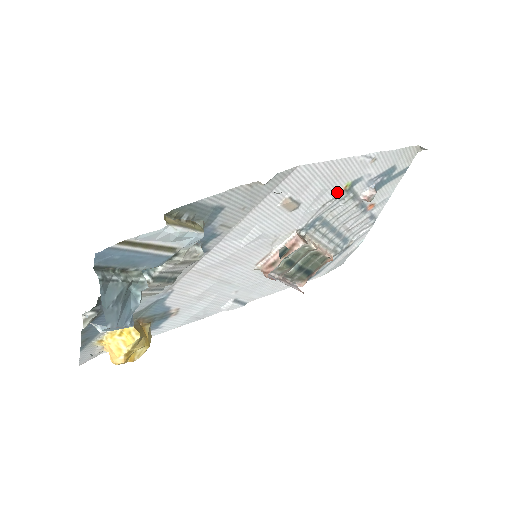
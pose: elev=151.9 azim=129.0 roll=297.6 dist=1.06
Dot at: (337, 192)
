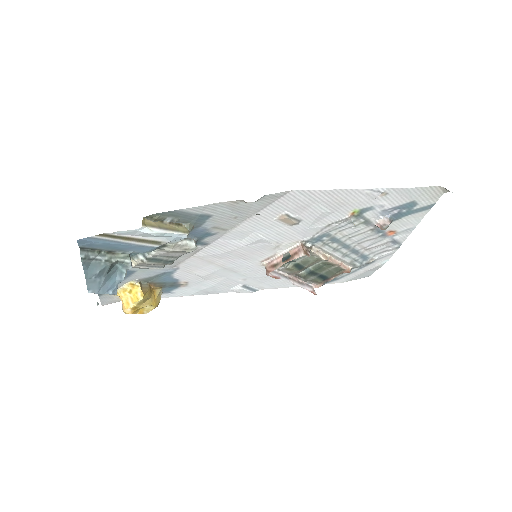
Dot at: (343, 216)
